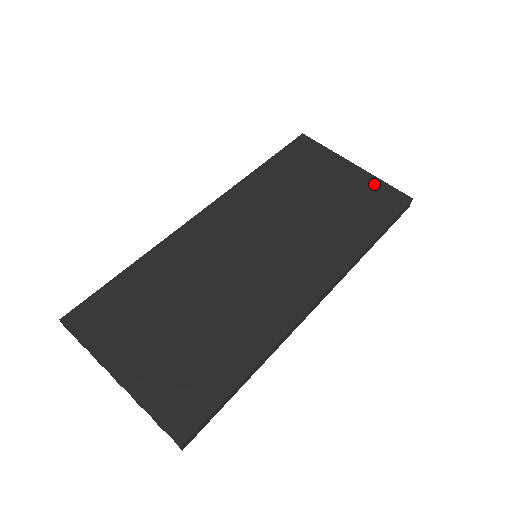
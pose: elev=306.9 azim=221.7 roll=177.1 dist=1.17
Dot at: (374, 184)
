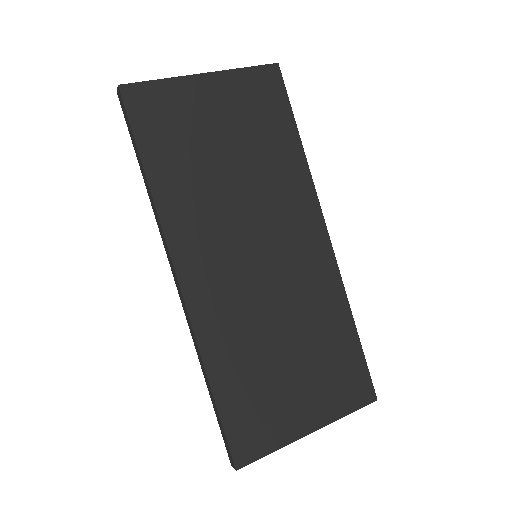
Dot at: (241, 80)
